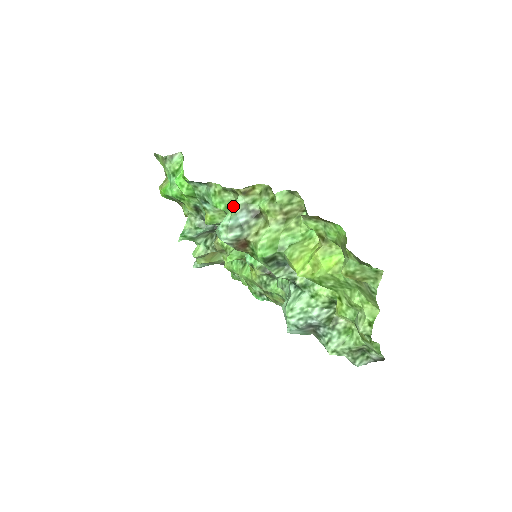
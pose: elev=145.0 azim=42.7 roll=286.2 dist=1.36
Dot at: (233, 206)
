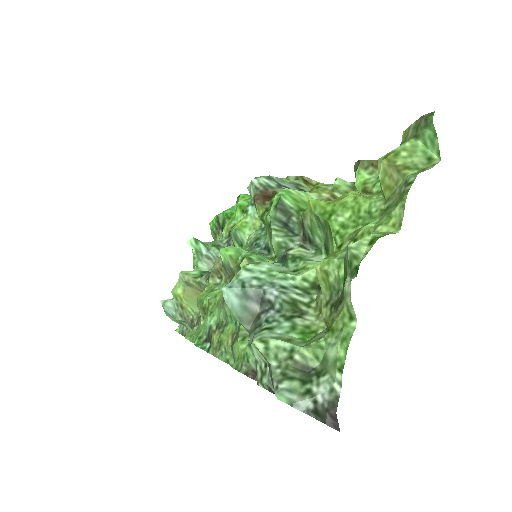
Dot at: occluded
